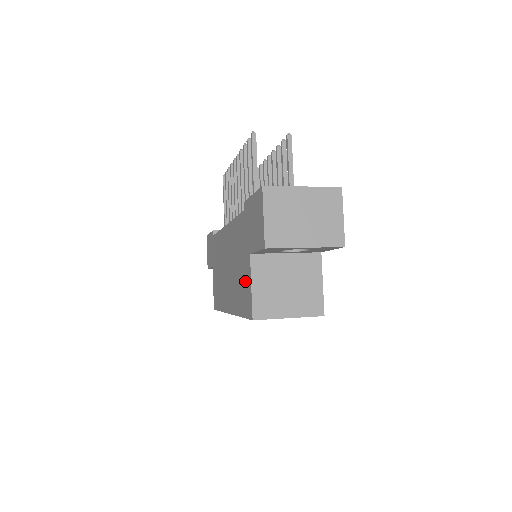
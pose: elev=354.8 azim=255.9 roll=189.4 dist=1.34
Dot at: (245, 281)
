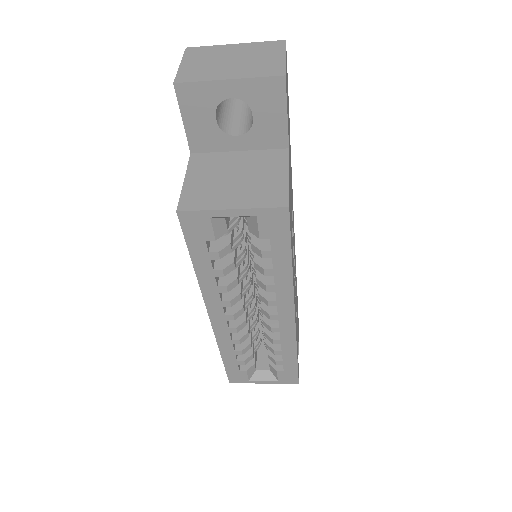
Dot at: occluded
